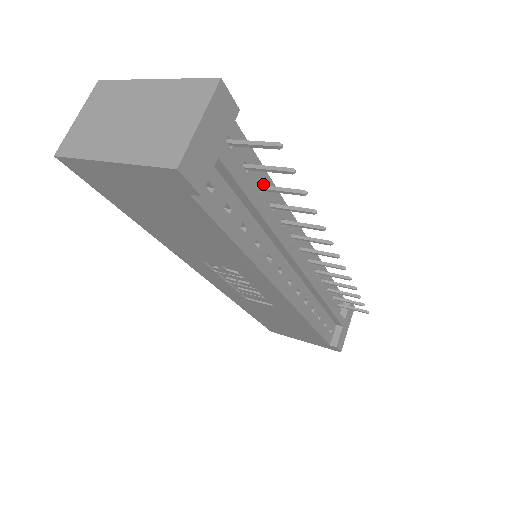
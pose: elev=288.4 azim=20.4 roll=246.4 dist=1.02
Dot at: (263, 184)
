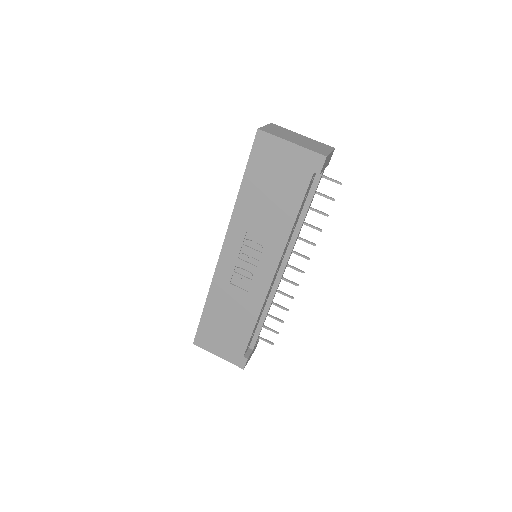
Dot at: occluded
